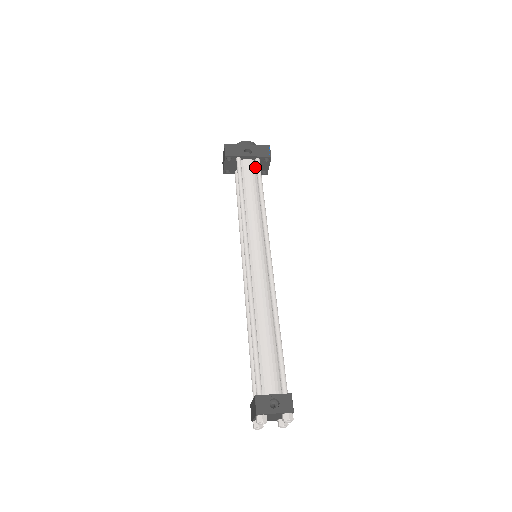
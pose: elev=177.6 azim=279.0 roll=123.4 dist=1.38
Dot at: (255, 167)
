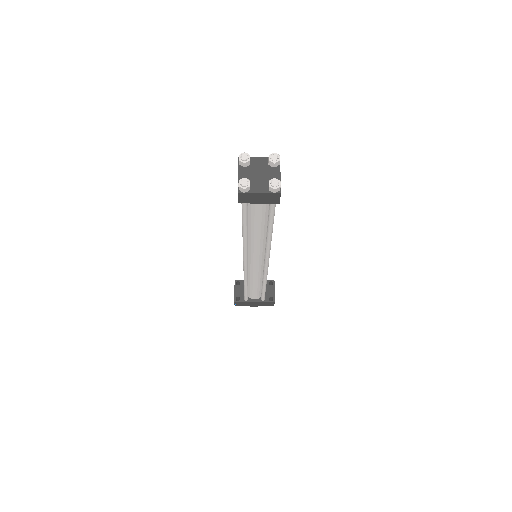
Dot at: occluded
